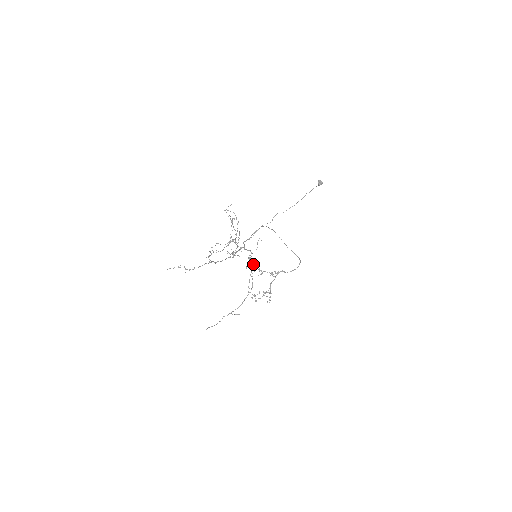
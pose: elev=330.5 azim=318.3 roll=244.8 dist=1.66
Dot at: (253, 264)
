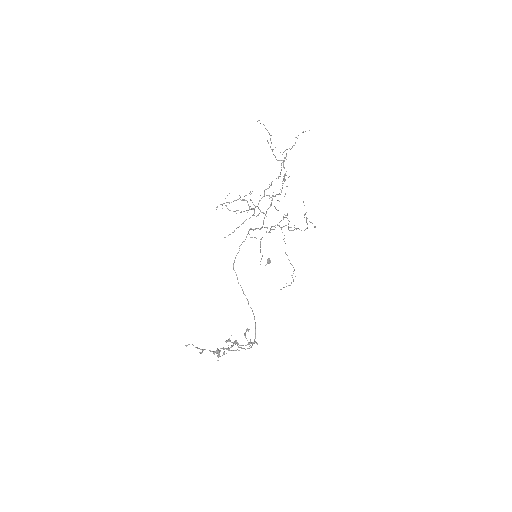
Dot at: (286, 225)
